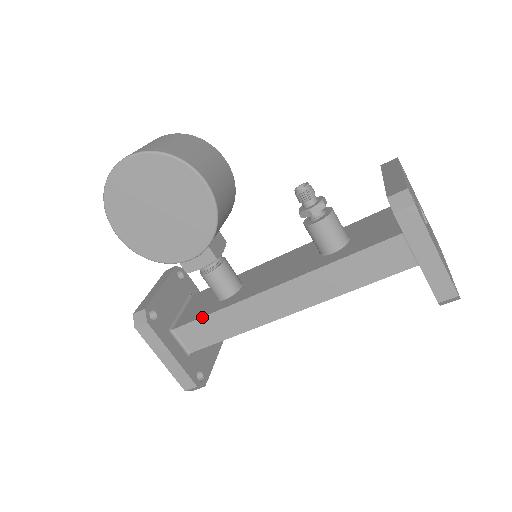
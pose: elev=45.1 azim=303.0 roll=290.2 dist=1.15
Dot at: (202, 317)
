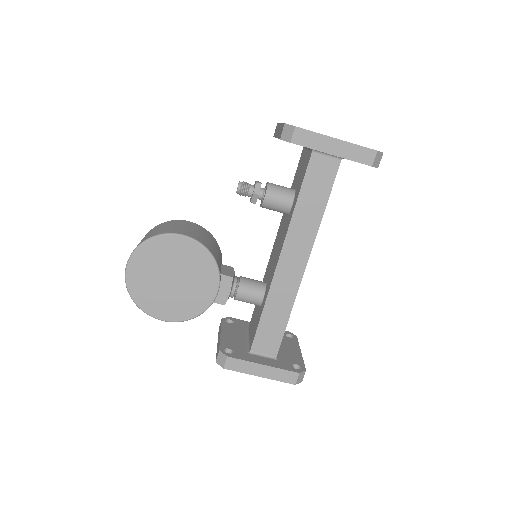
Dot at: (259, 323)
